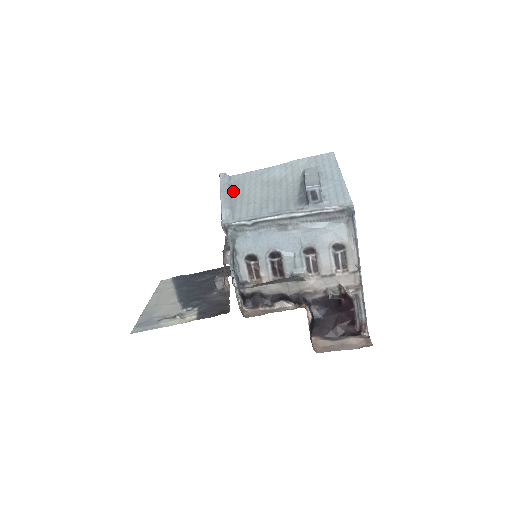
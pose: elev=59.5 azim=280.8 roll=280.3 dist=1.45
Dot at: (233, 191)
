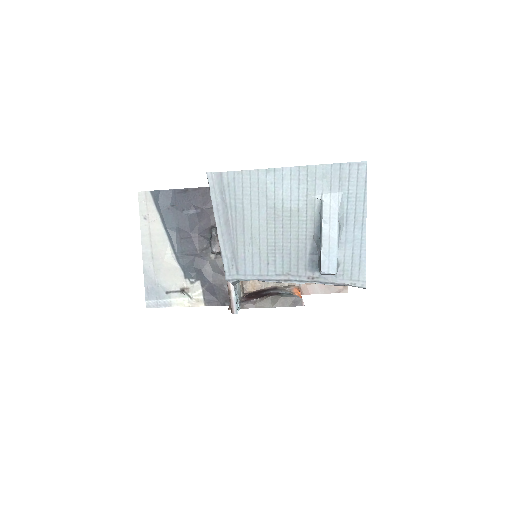
Dot at: (230, 216)
